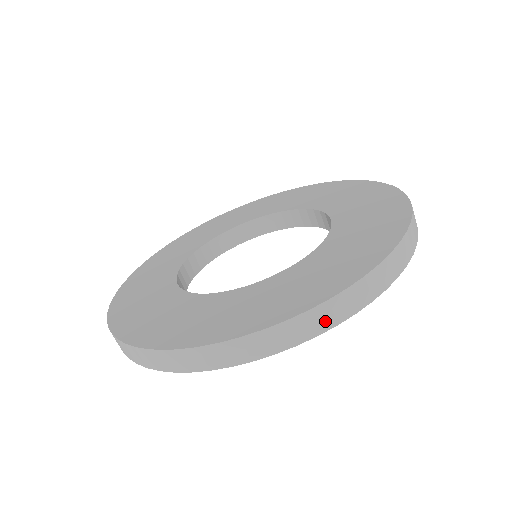
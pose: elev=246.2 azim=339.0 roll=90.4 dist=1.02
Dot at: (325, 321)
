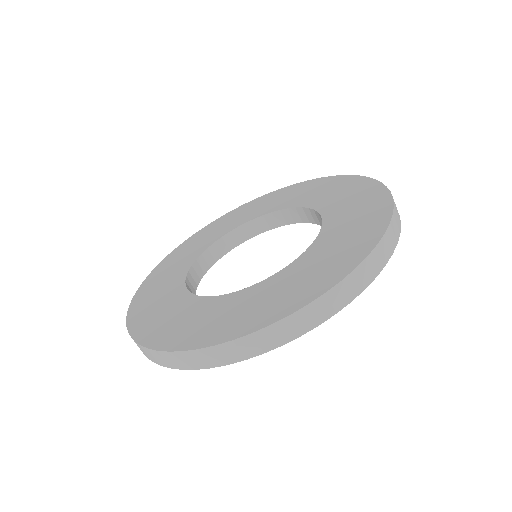
Dot at: (307, 323)
